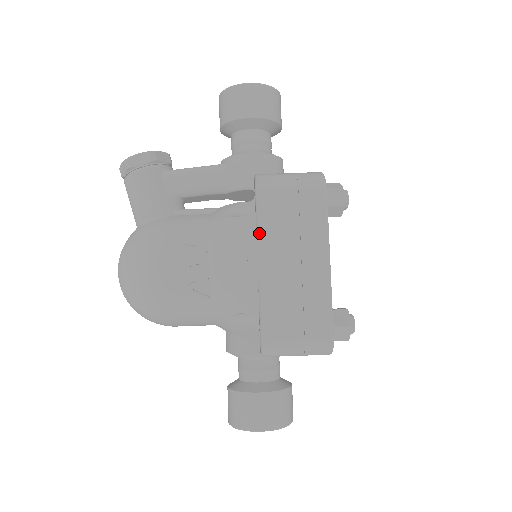
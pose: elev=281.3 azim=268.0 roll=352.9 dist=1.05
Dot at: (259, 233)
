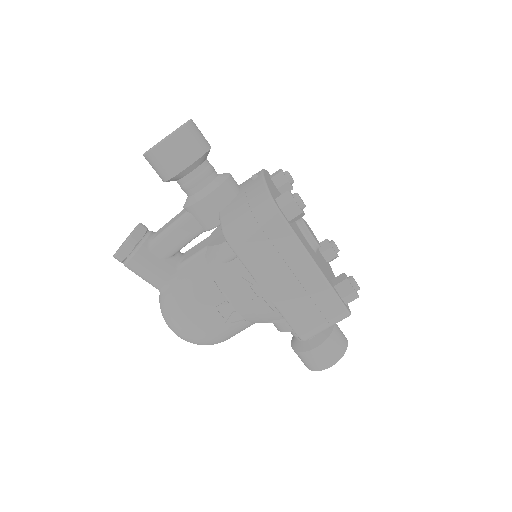
Dot at: (253, 275)
